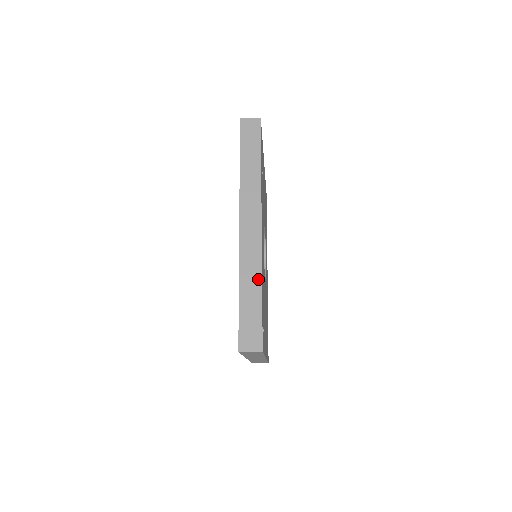
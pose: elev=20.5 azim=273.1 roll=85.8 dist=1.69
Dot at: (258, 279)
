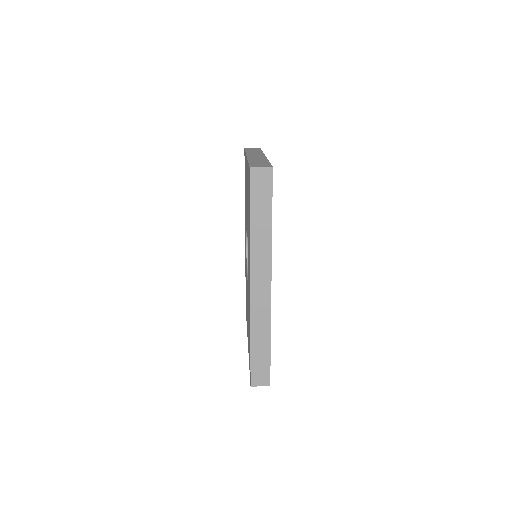
Dot at: (267, 332)
